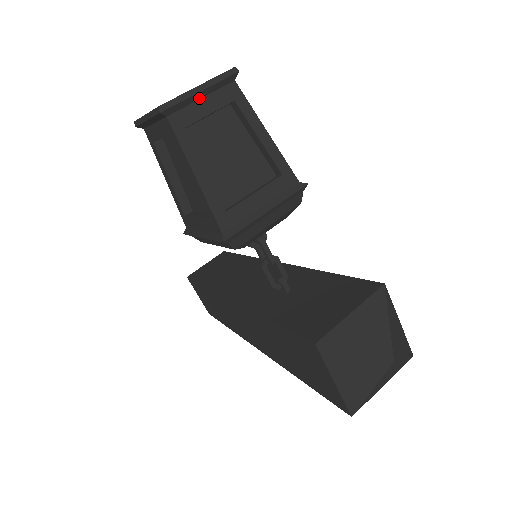
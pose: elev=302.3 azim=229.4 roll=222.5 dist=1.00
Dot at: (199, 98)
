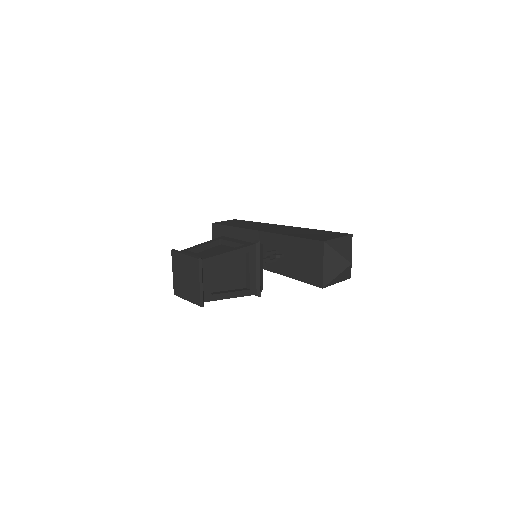
Dot at: (203, 283)
